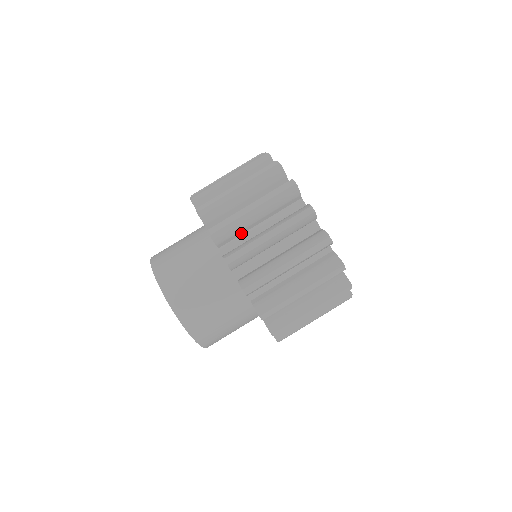
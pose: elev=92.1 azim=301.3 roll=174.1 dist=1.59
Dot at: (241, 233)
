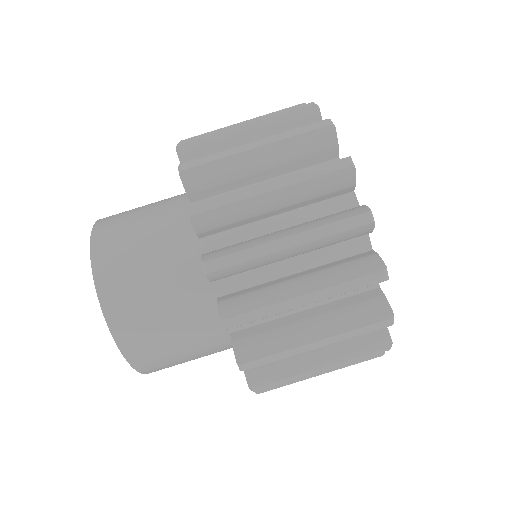
Dot at: (242, 223)
